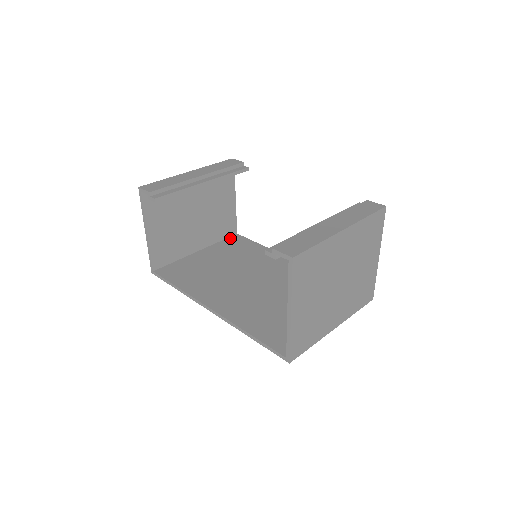
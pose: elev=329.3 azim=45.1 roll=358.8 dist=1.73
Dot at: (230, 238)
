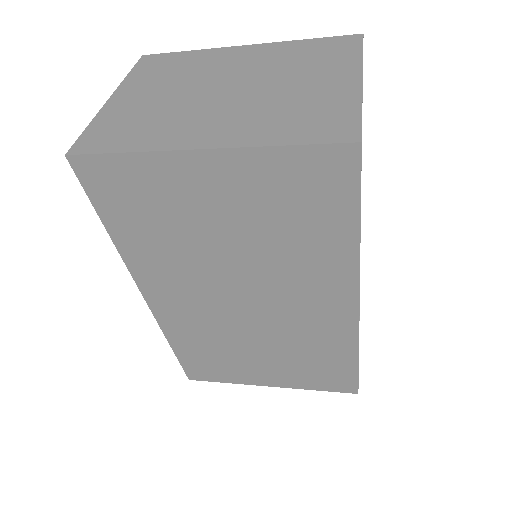
Dot at: occluded
